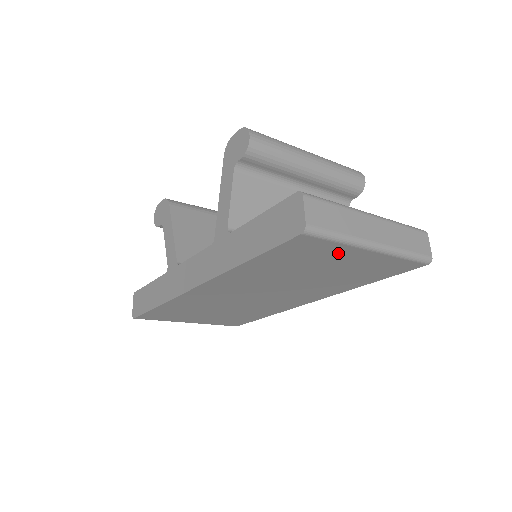
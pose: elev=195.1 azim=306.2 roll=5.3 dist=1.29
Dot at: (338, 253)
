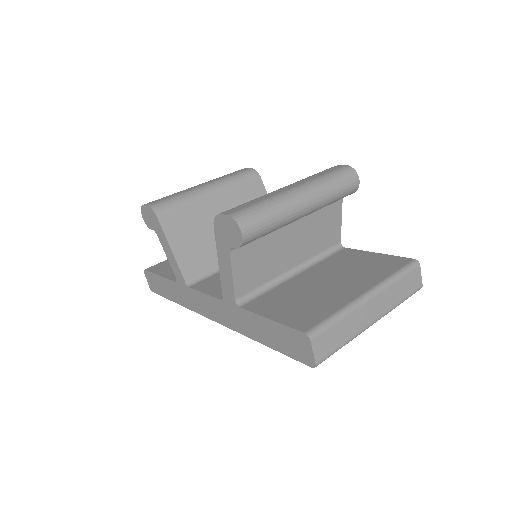
Dot at: occluded
